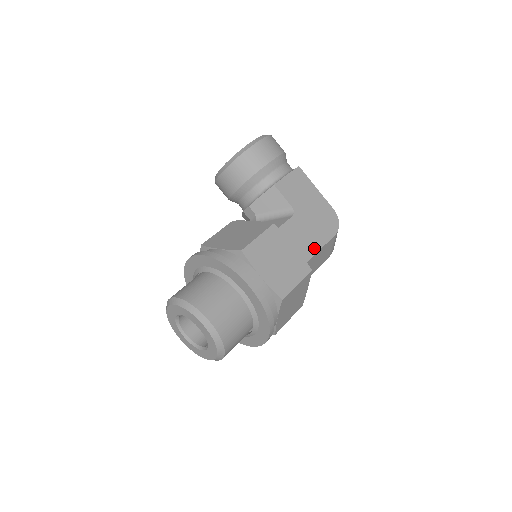
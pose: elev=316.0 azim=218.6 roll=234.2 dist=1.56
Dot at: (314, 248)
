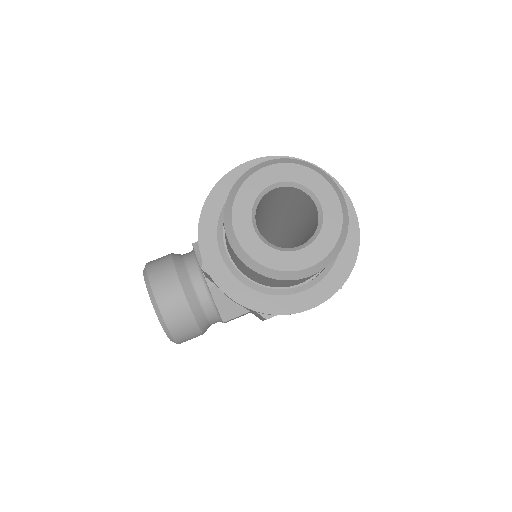
Dot at: occluded
